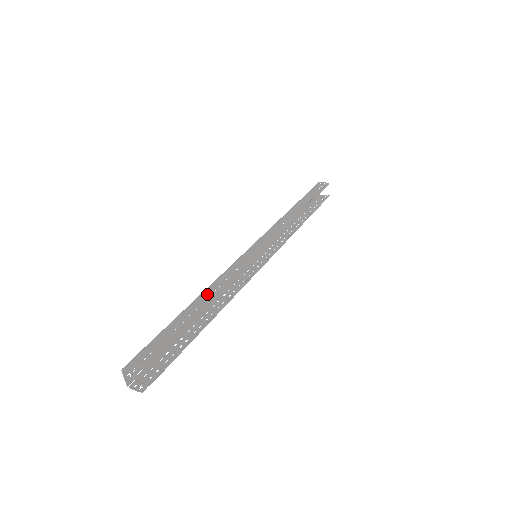
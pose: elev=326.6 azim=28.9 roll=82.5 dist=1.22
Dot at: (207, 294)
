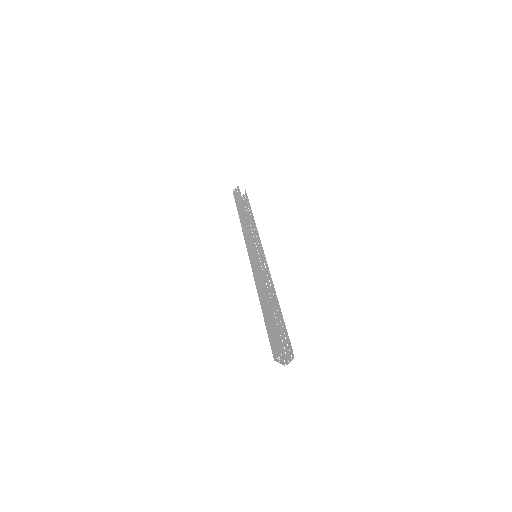
Dot at: (261, 294)
